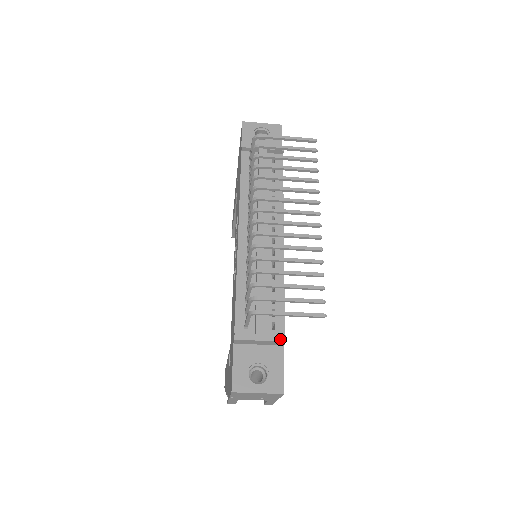
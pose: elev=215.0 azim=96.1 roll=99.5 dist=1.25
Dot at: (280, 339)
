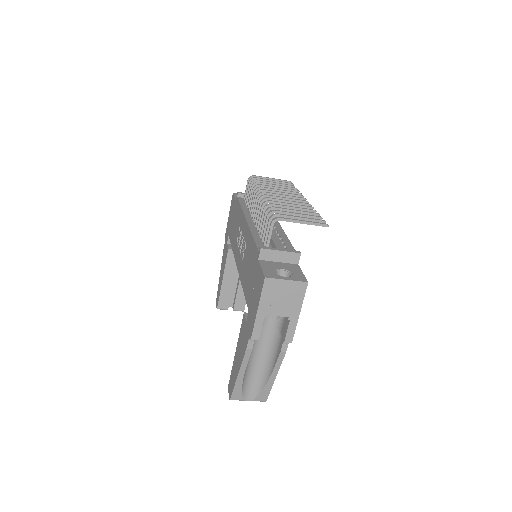
Dot at: (296, 252)
